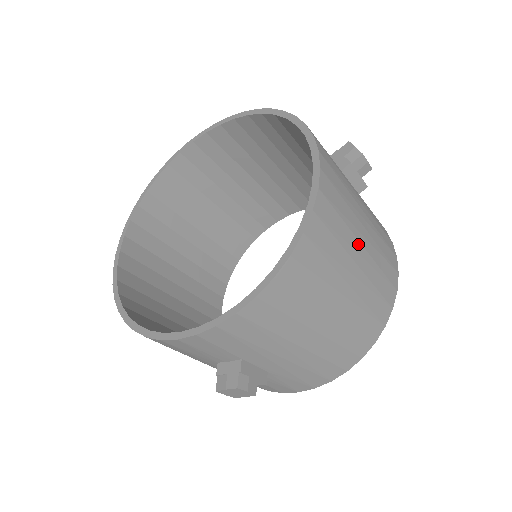
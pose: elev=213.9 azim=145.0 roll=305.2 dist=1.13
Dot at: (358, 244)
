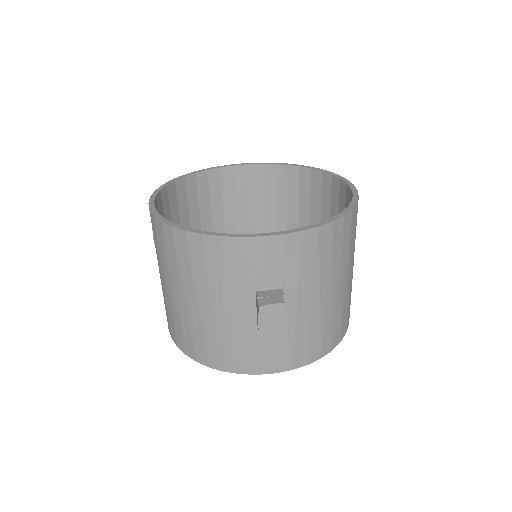
Dot at: occluded
